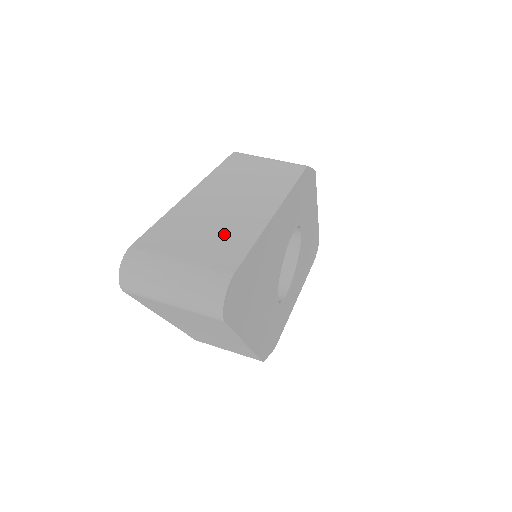
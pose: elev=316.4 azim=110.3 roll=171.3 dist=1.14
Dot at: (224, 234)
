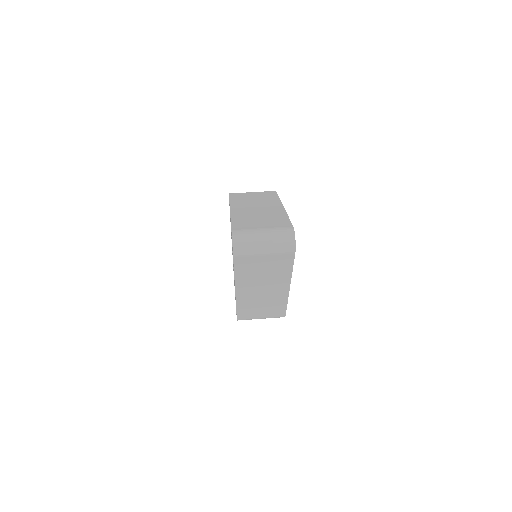
Dot at: (270, 218)
